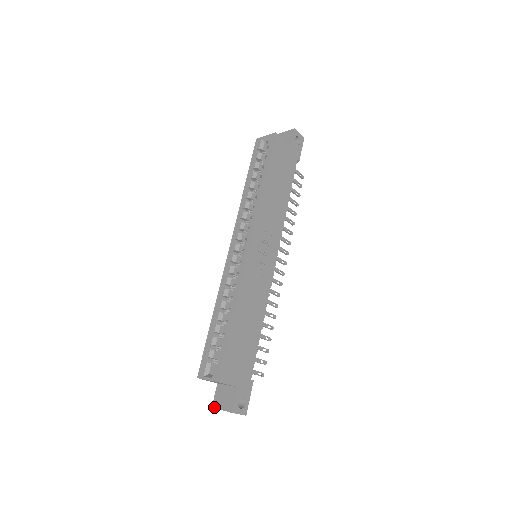
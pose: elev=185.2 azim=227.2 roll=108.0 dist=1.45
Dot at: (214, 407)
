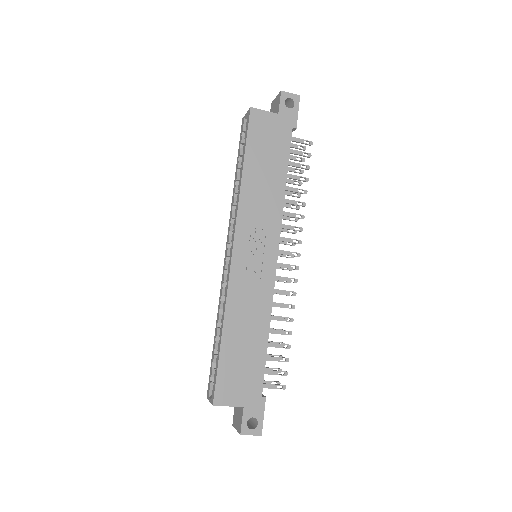
Dot at: (233, 425)
